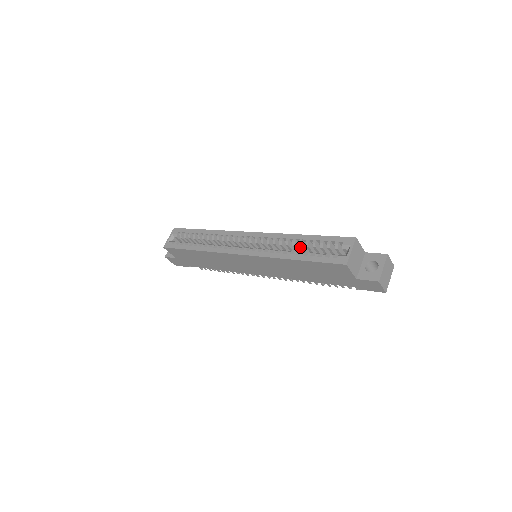
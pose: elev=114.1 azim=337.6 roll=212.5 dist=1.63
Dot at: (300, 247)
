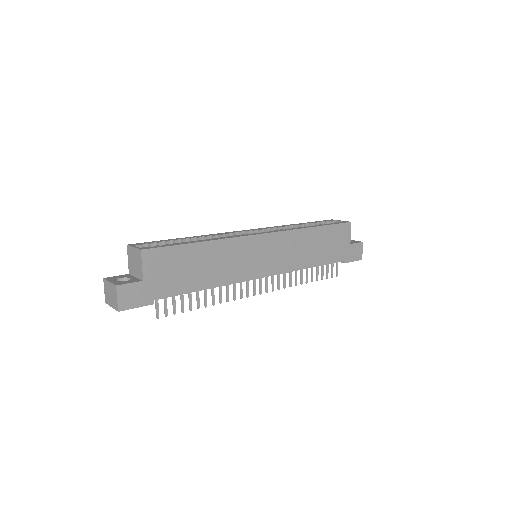
Dot at: occluded
